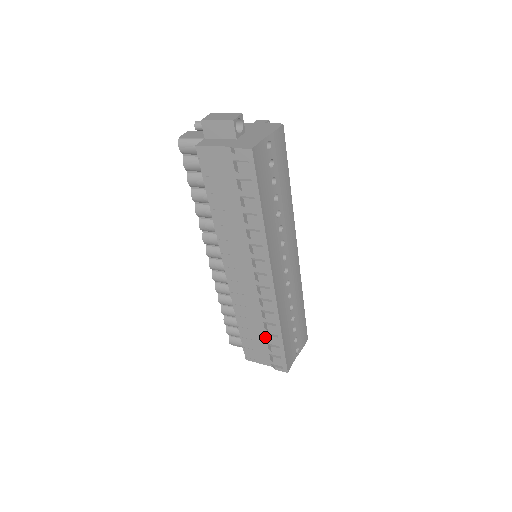
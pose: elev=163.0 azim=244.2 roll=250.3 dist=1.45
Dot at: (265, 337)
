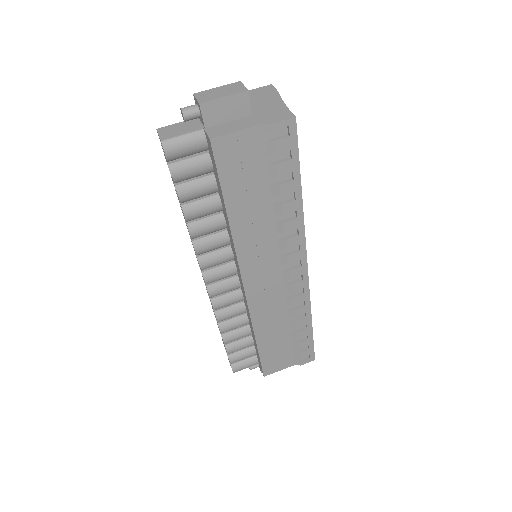
Dot at: (290, 338)
